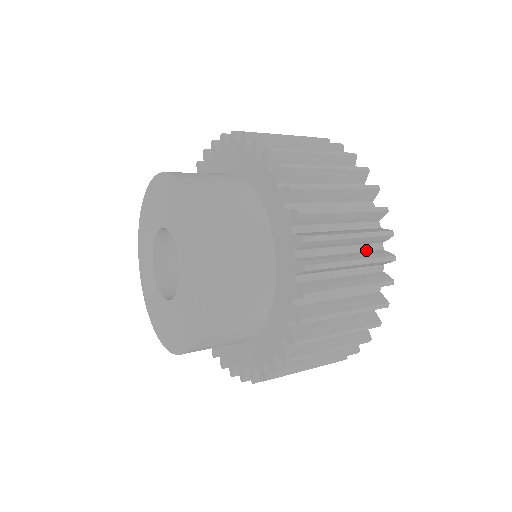
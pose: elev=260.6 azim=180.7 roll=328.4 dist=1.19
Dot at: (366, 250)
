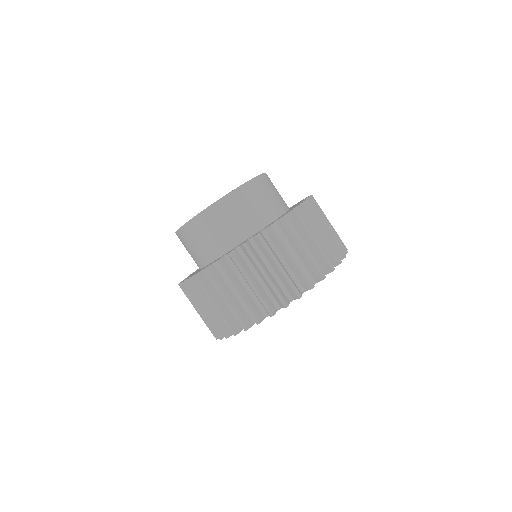
Dot at: (269, 297)
